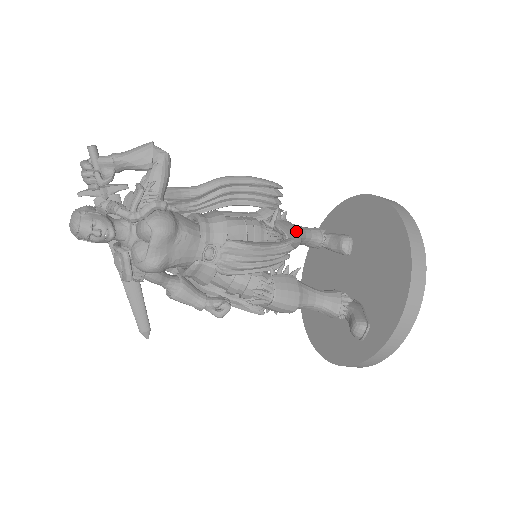
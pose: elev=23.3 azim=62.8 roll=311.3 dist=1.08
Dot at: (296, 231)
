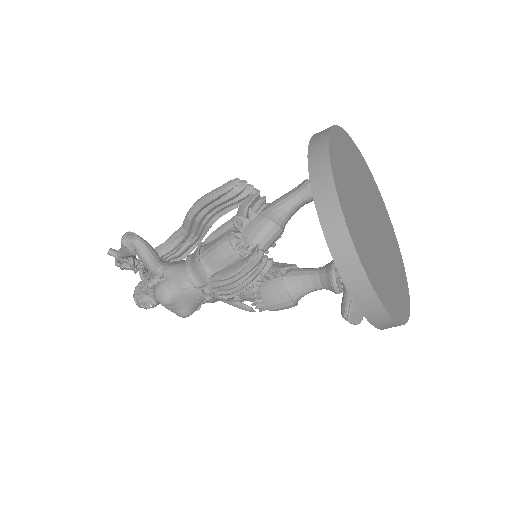
Dot at: (265, 227)
